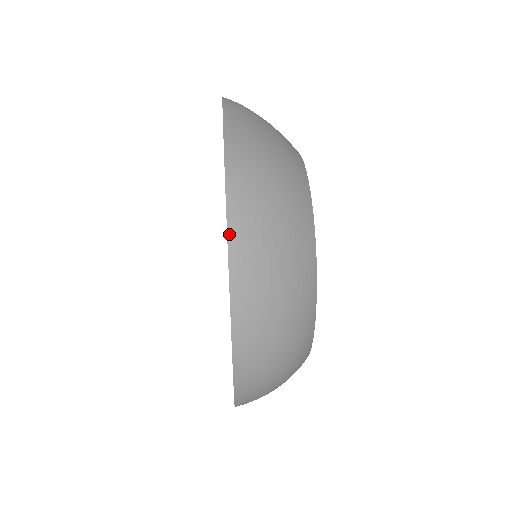
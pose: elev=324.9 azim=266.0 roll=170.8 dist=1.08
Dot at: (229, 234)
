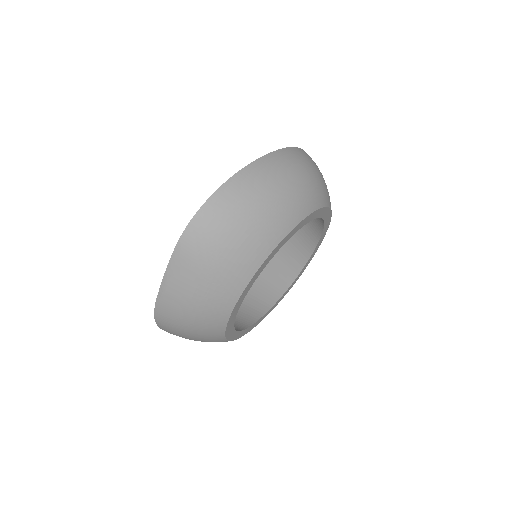
Dot at: occluded
